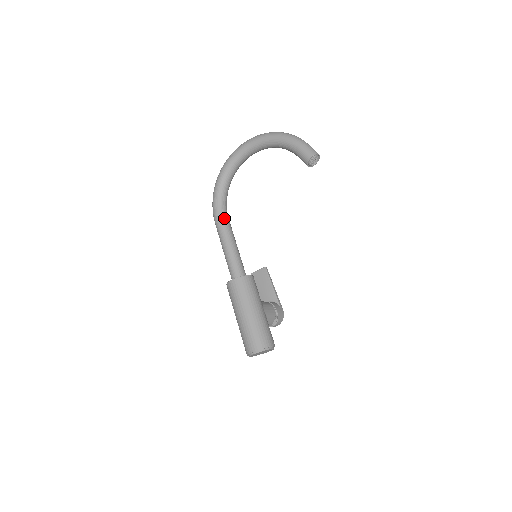
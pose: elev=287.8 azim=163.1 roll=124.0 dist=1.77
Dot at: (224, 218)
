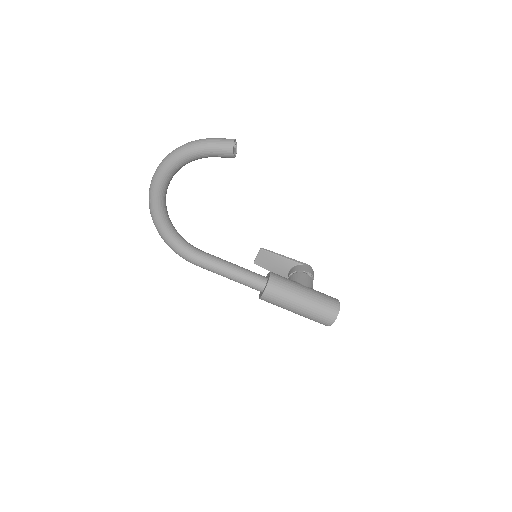
Dot at: (201, 256)
